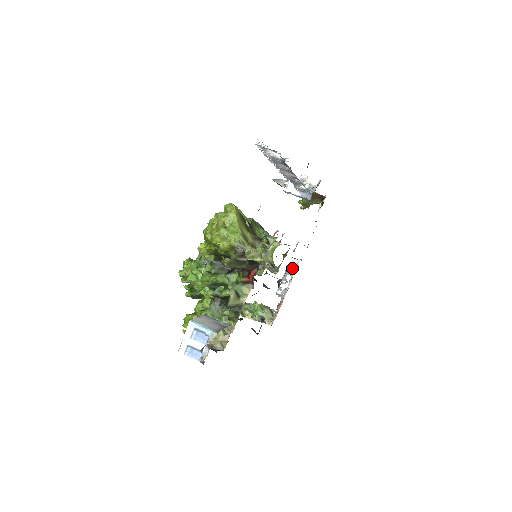
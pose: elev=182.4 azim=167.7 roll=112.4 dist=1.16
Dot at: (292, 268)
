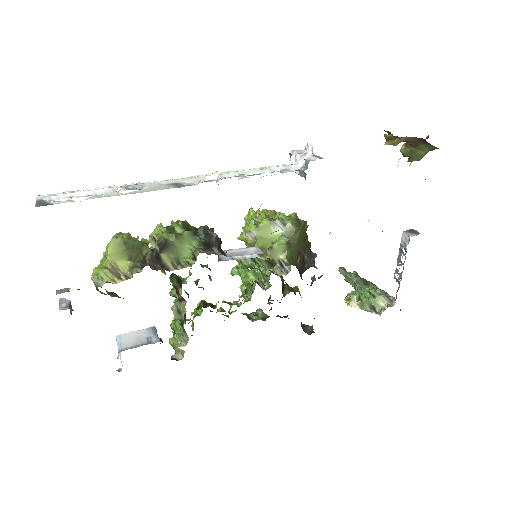
Dot at: (405, 246)
